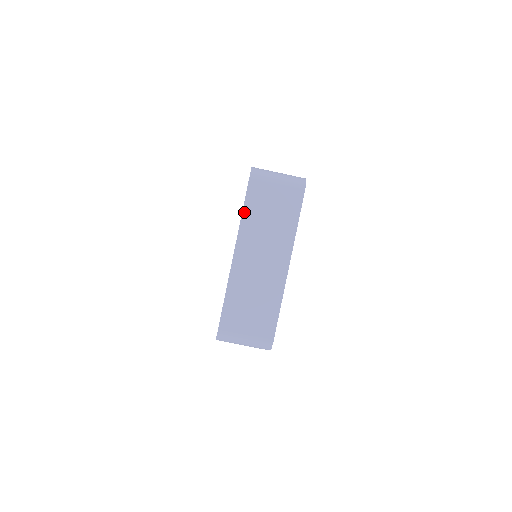
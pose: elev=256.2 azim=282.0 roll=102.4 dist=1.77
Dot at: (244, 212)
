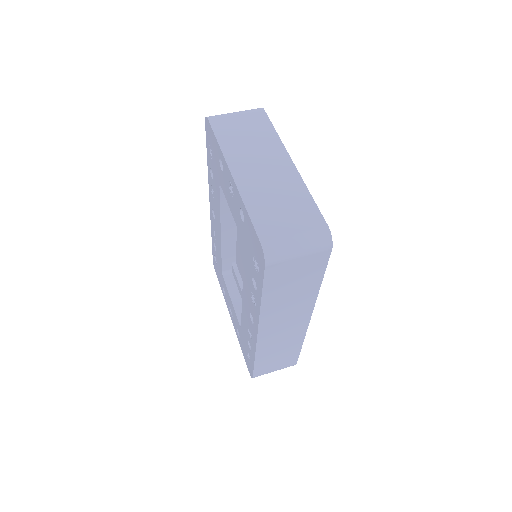
Dot at: (220, 142)
